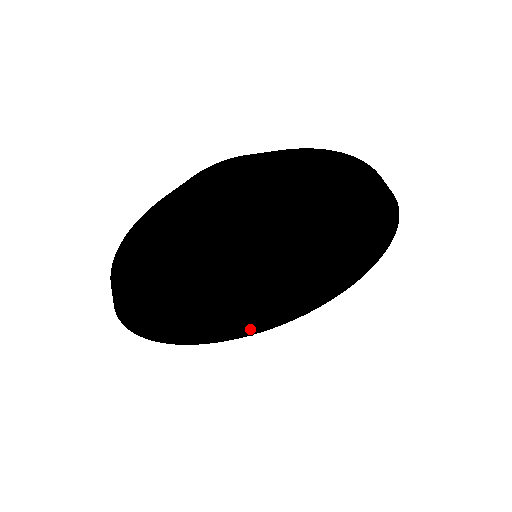
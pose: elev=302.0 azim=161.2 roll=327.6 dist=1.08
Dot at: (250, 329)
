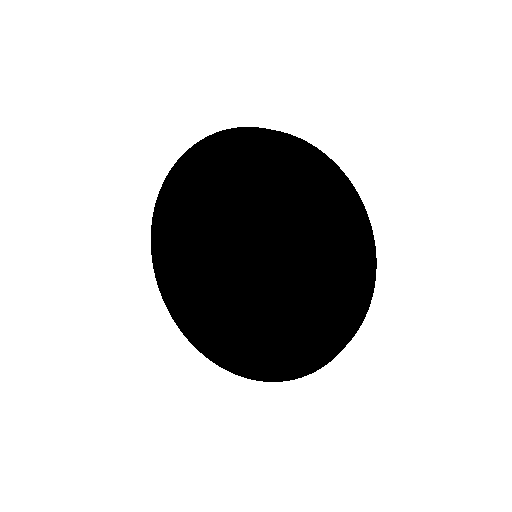
Dot at: (226, 341)
